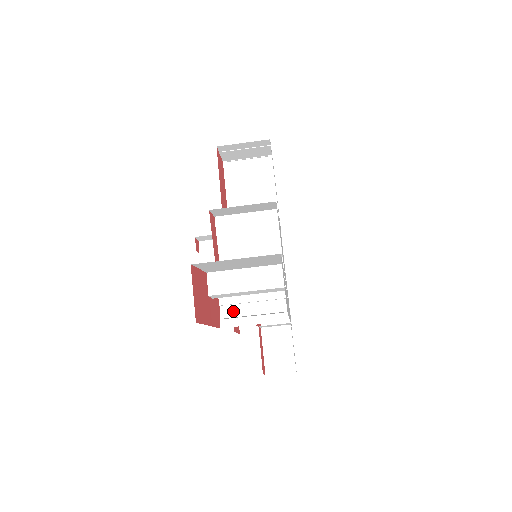
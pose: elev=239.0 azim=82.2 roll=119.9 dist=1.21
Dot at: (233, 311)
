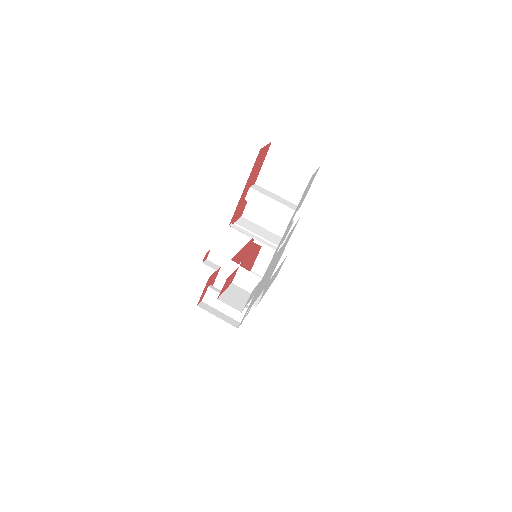
Dot at: occluded
